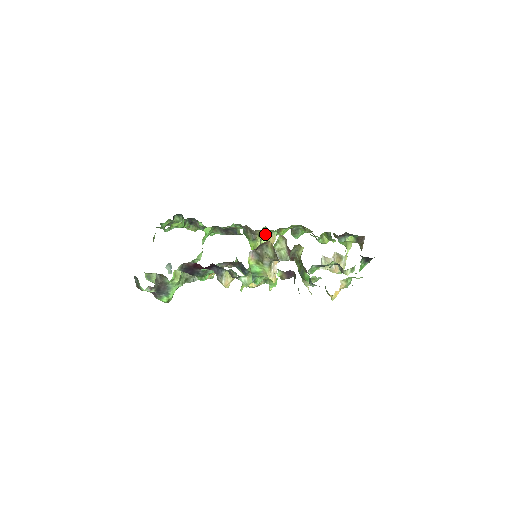
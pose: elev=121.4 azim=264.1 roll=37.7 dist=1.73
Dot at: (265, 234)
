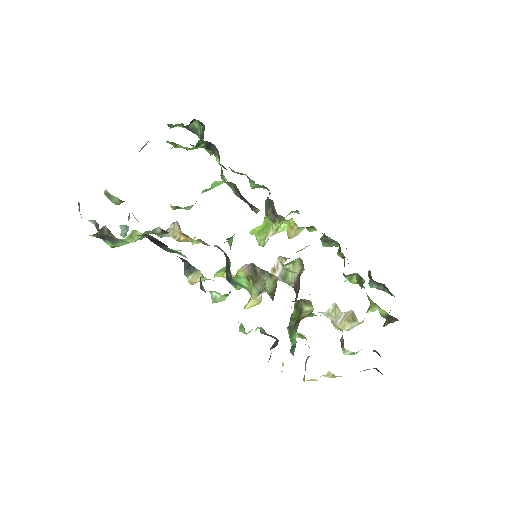
Dot at: (290, 221)
